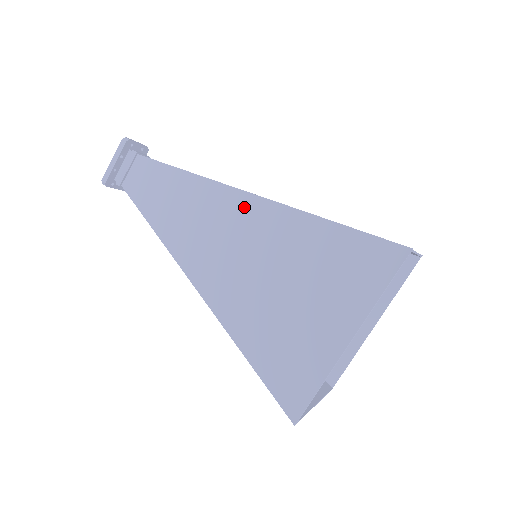
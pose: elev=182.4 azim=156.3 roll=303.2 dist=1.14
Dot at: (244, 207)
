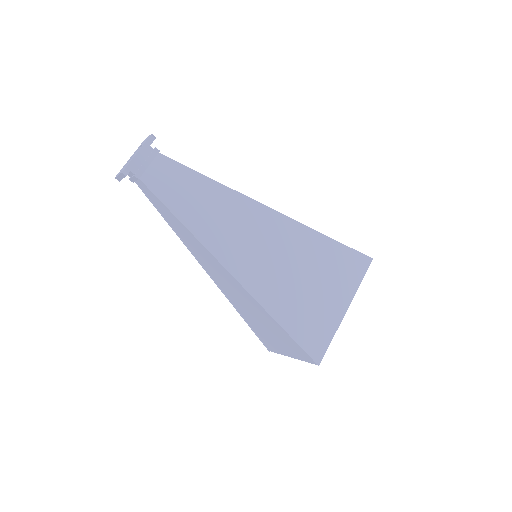
Dot at: (274, 221)
